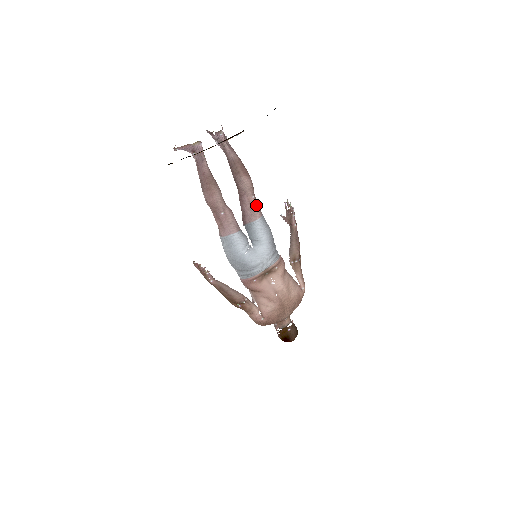
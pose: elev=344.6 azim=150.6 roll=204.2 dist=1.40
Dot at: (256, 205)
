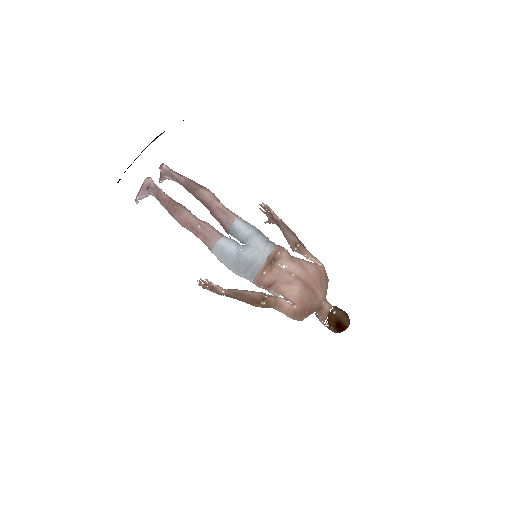
Dot at: (227, 209)
